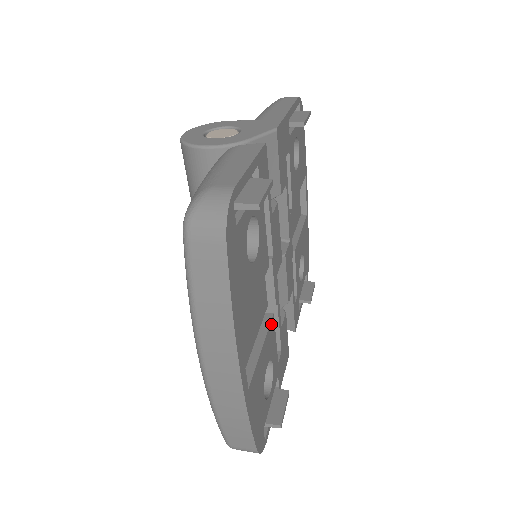
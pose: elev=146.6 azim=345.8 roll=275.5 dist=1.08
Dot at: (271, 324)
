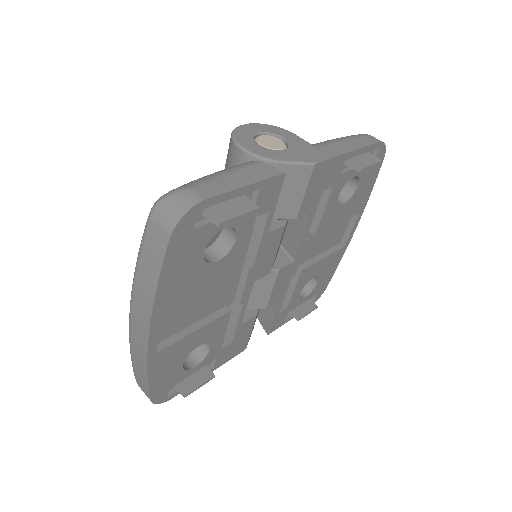
Dot at: (223, 317)
